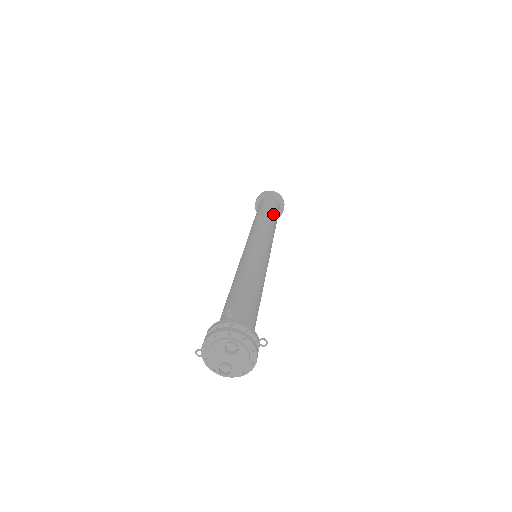
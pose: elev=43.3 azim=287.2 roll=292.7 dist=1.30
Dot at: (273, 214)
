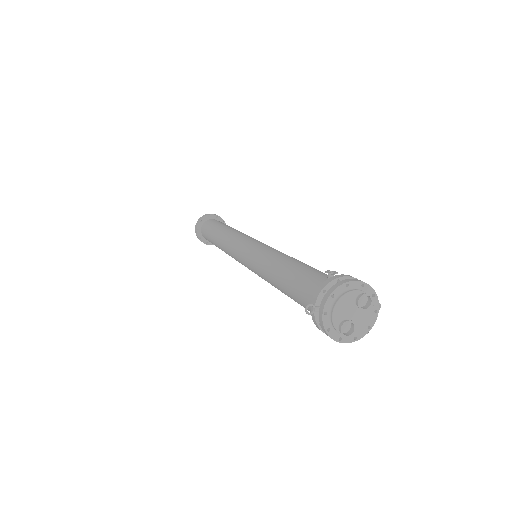
Dot at: occluded
